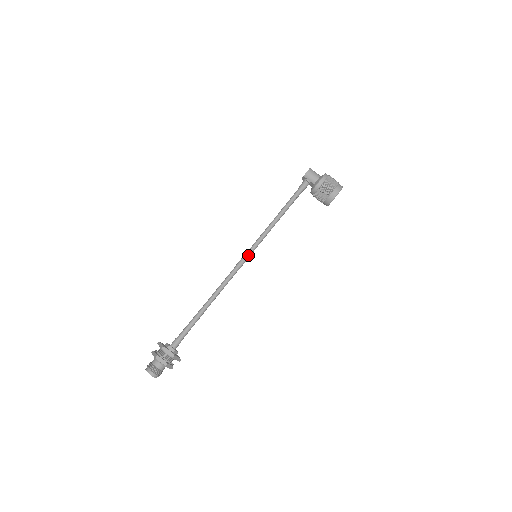
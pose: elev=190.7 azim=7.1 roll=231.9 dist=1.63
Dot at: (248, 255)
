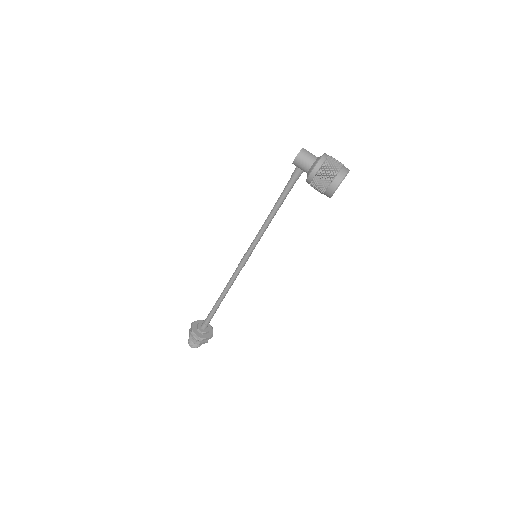
Dot at: (247, 257)
